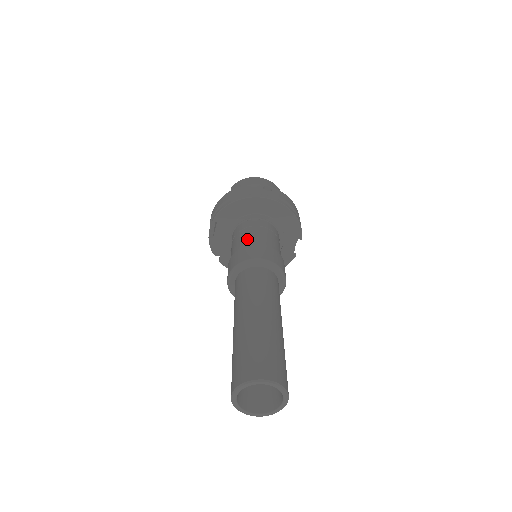
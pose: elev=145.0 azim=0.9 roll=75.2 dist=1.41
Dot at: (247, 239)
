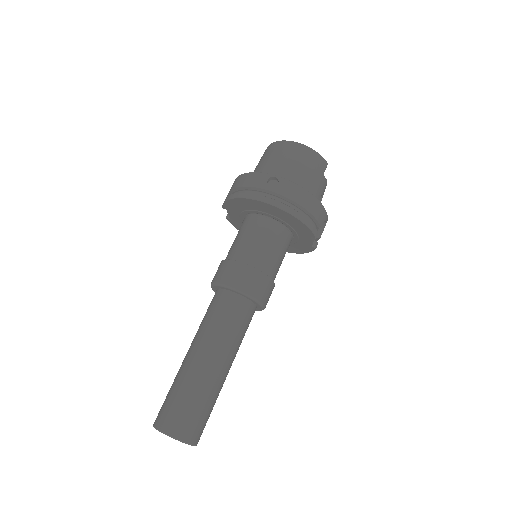
Dot at: (236, 247)
